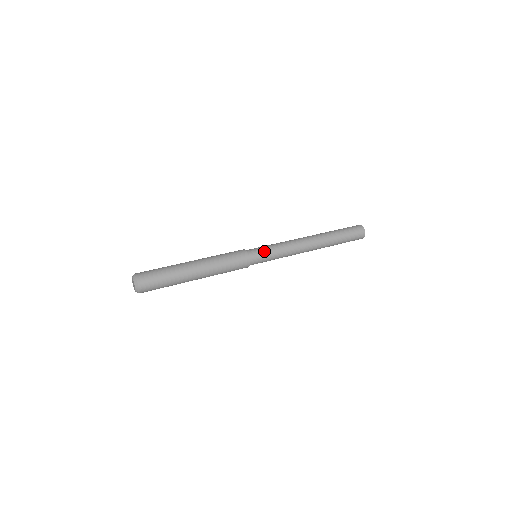
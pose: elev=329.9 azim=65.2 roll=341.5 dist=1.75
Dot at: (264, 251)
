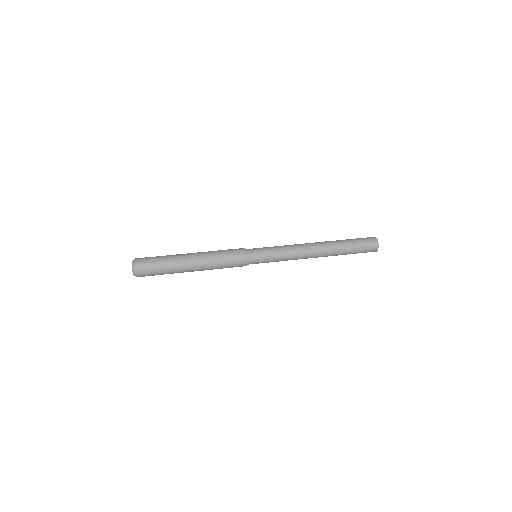
Dot at: (263, 251)
